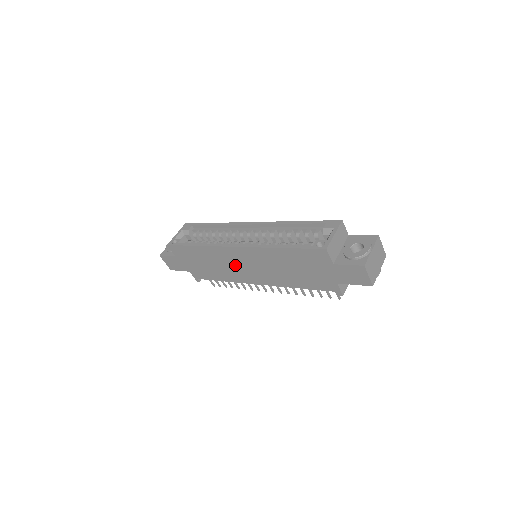
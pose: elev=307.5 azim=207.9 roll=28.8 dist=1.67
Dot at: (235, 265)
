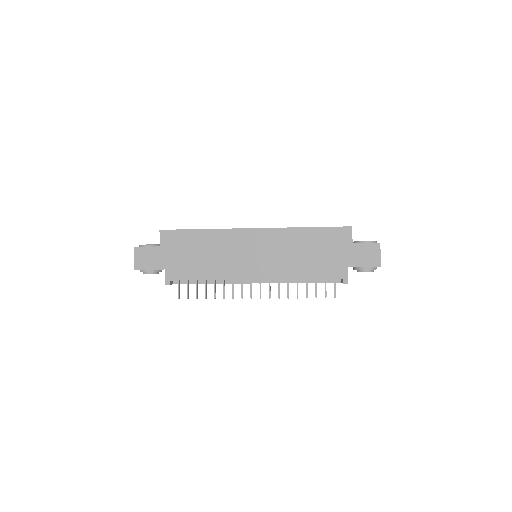
Dot at: (240, 253)
